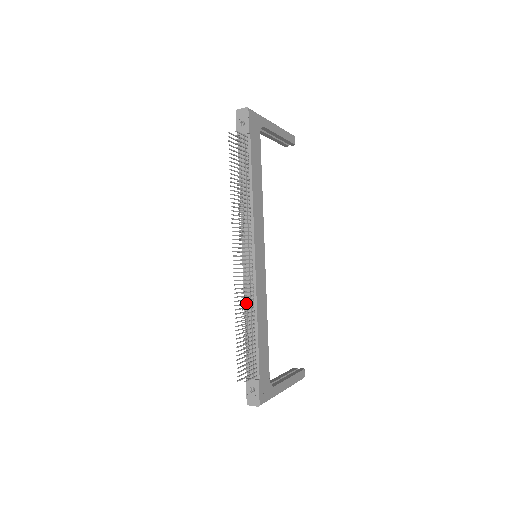
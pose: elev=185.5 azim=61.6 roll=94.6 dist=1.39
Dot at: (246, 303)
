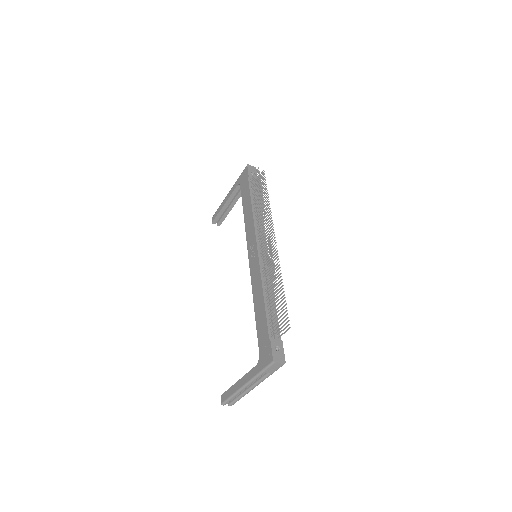
Dot at: (265, 279)
